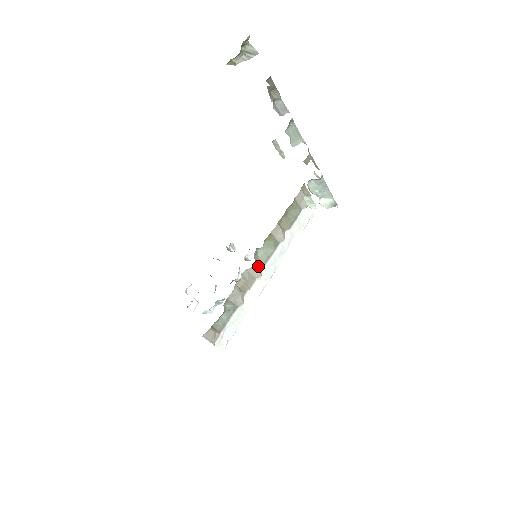
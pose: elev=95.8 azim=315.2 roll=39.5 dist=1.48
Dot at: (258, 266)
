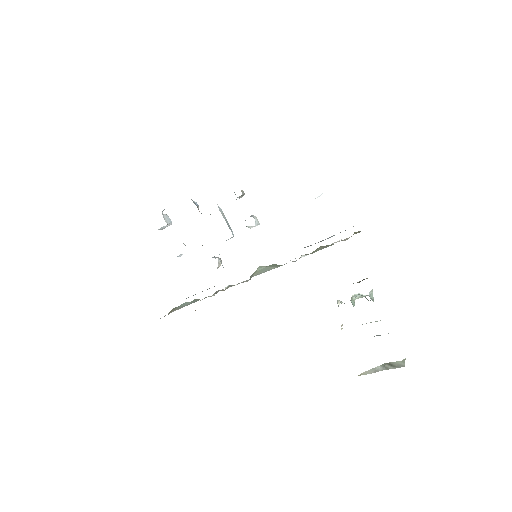
Dot at: (250, 279)
